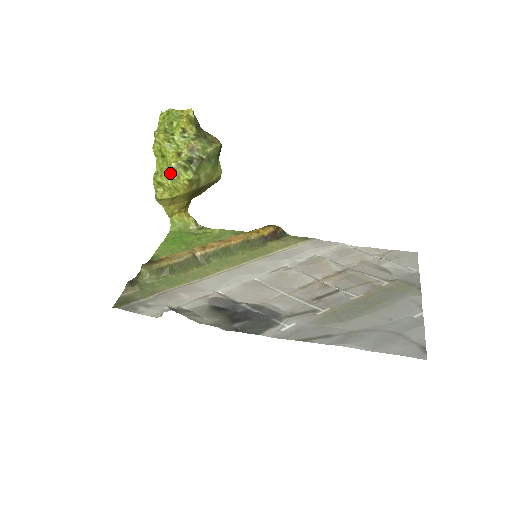
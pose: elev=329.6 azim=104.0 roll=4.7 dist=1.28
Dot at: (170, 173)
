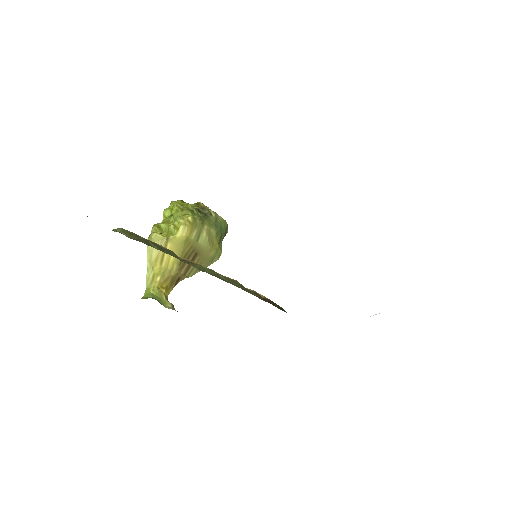
Dot at: (176, 212)
